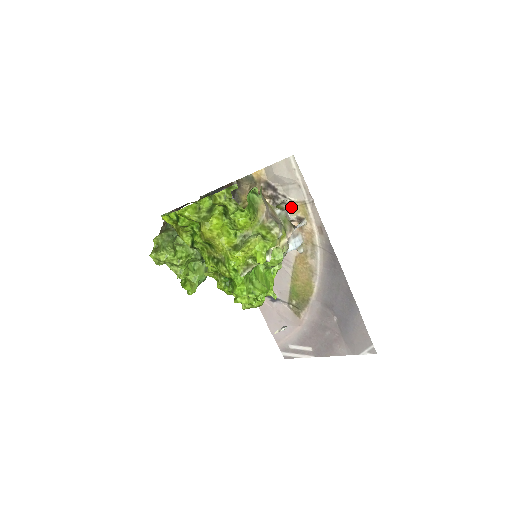
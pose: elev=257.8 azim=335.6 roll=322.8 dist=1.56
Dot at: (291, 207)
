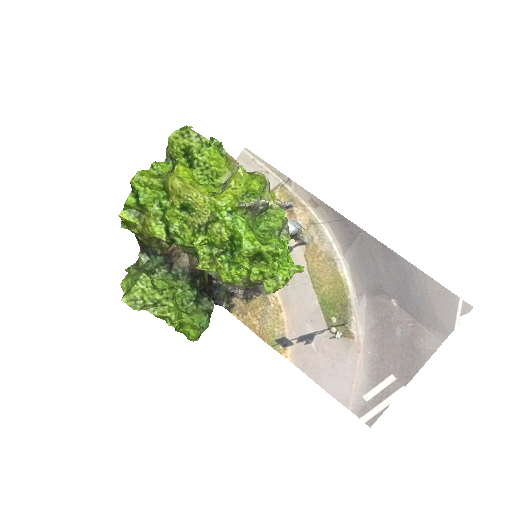
Dot at: occluded
